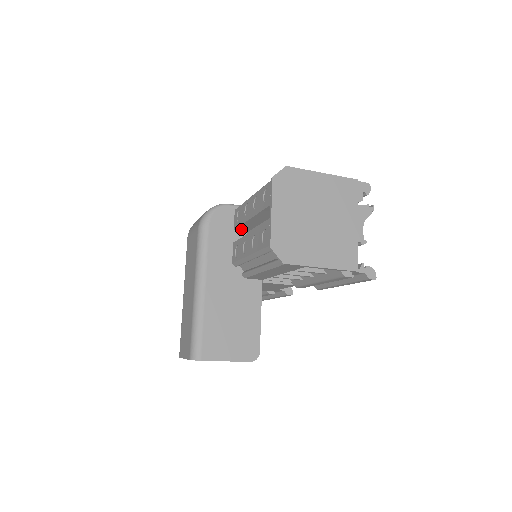
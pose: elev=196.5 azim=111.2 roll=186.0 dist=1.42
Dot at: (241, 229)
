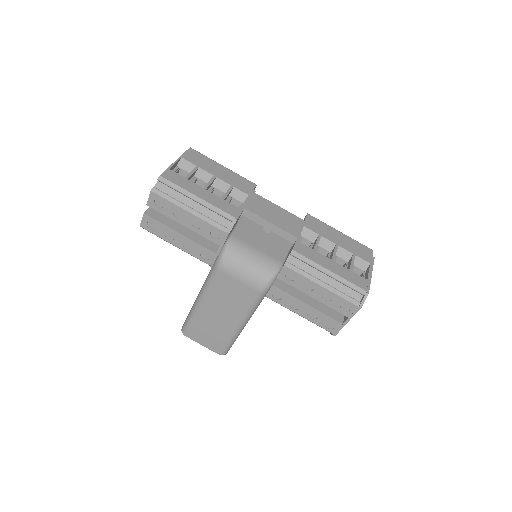
Dot at: occluded
